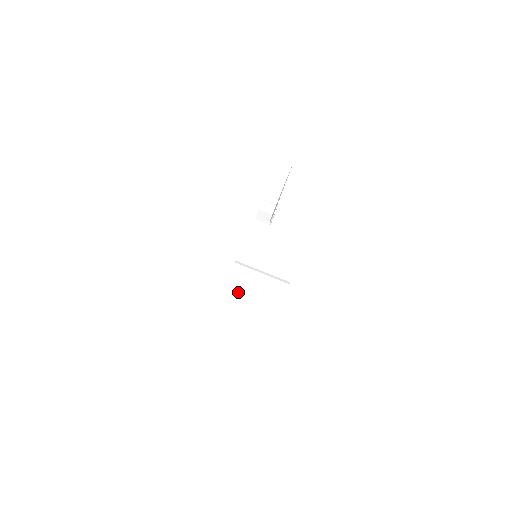
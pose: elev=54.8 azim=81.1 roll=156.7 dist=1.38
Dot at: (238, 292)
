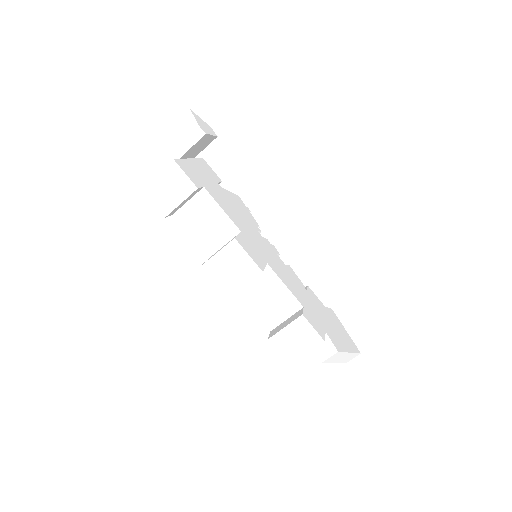
Dot at: occluded
